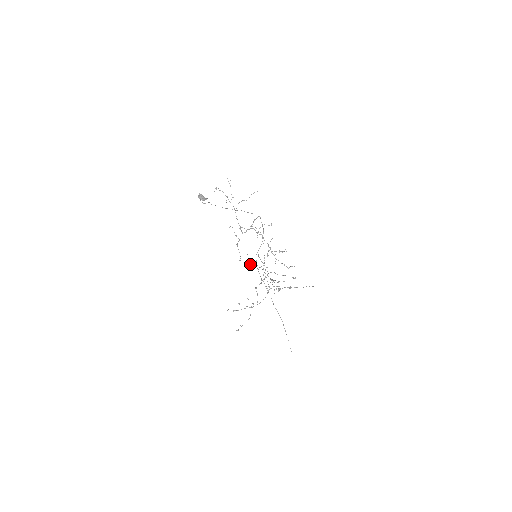
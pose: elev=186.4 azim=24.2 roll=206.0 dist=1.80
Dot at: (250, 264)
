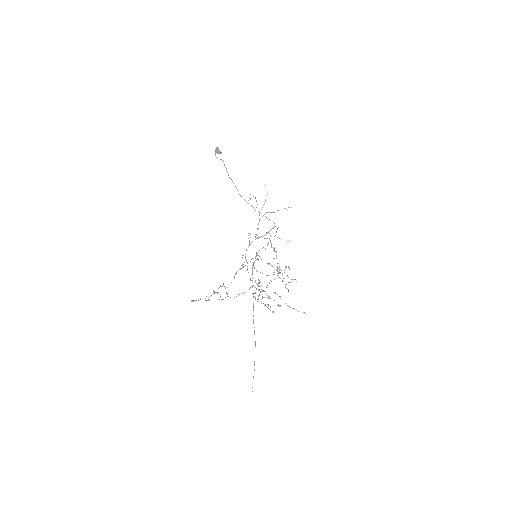
Dot at: occluded
